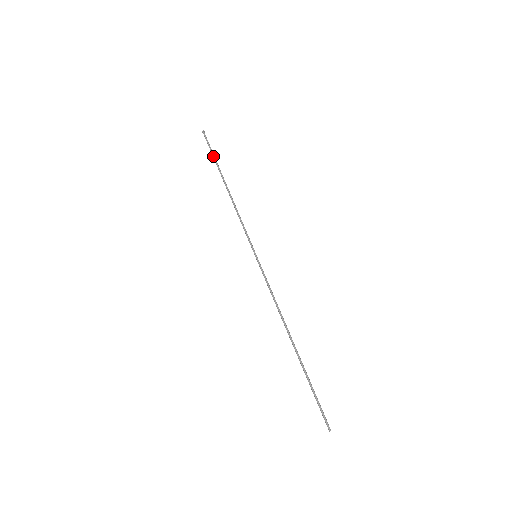
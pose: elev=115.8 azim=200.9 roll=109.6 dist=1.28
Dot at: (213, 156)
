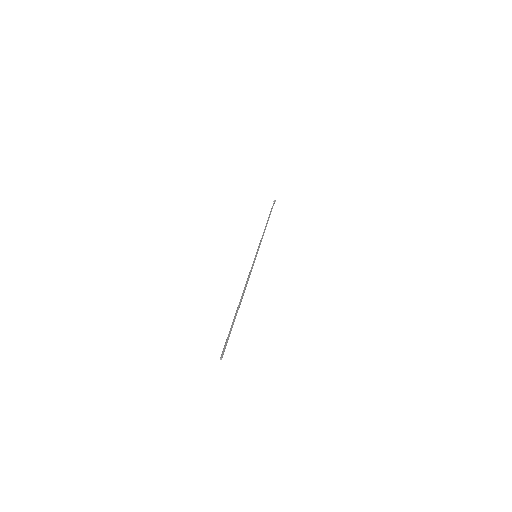
Dot at: (271, 210)
